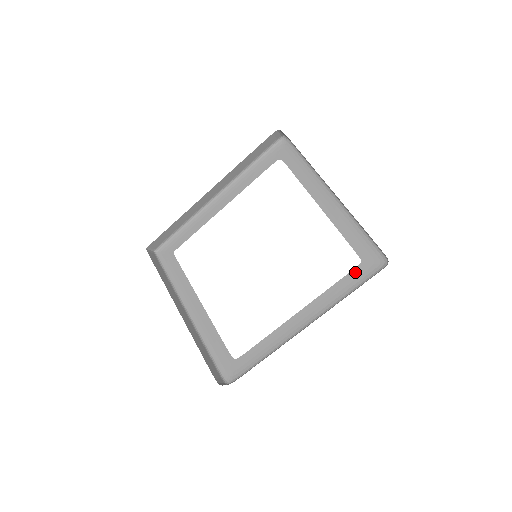
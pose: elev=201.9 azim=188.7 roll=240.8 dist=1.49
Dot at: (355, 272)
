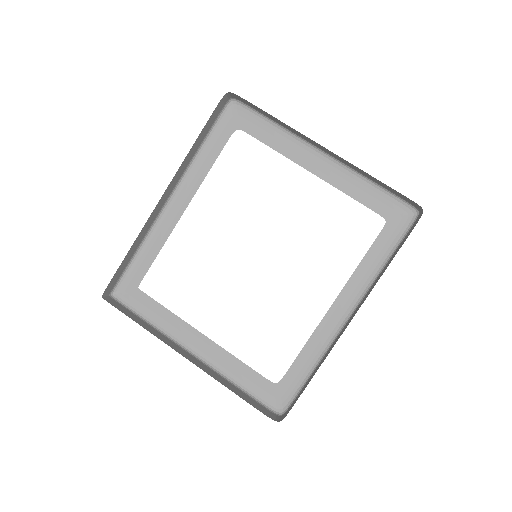
Dot at: (383, 235)
